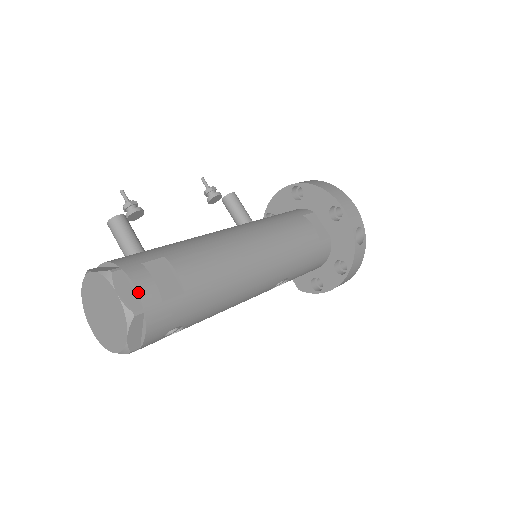
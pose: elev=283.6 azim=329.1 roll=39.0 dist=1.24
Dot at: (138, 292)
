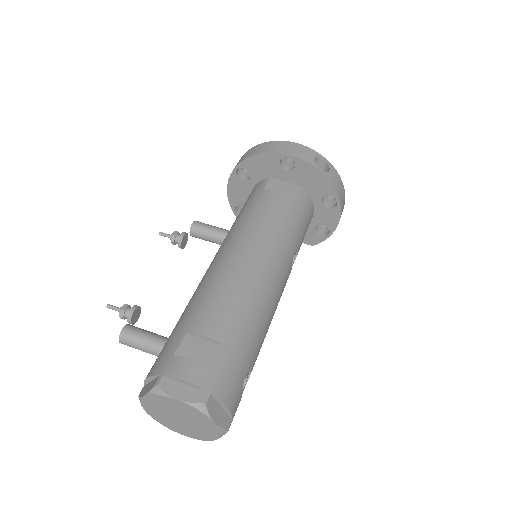
Dot at: (191, 383)
